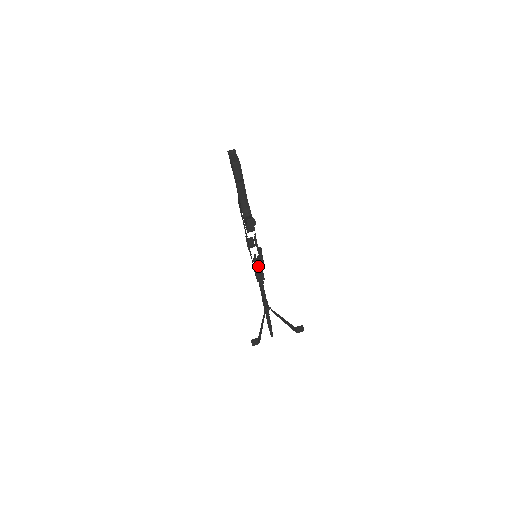
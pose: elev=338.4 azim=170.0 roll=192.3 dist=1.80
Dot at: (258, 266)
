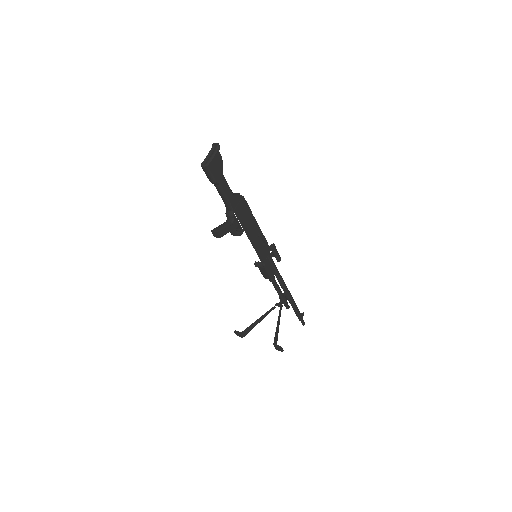
Dot at: (258, 266)
